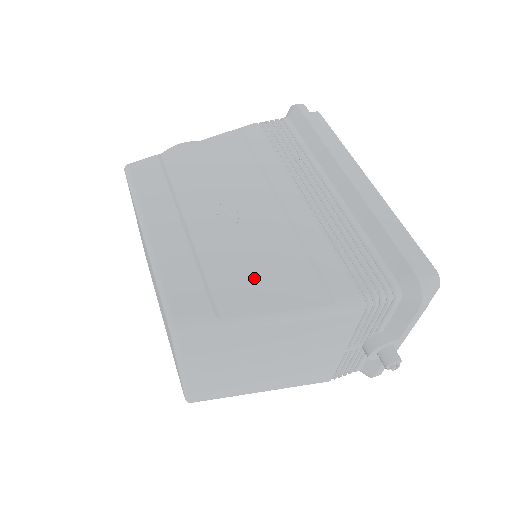
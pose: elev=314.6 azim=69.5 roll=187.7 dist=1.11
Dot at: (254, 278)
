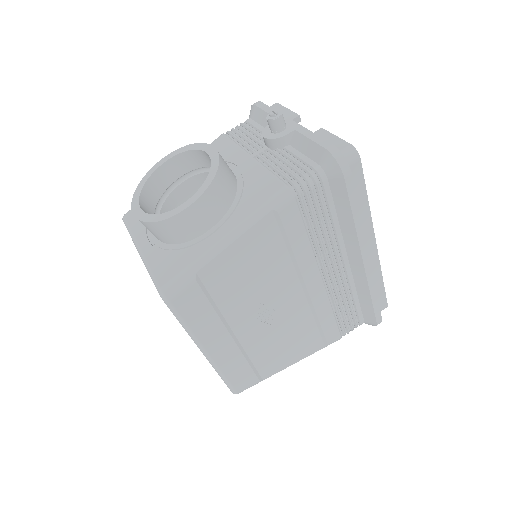
Dot at: (283, 351)
